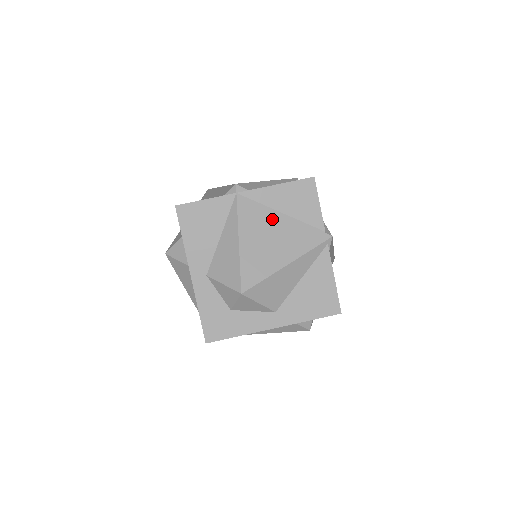
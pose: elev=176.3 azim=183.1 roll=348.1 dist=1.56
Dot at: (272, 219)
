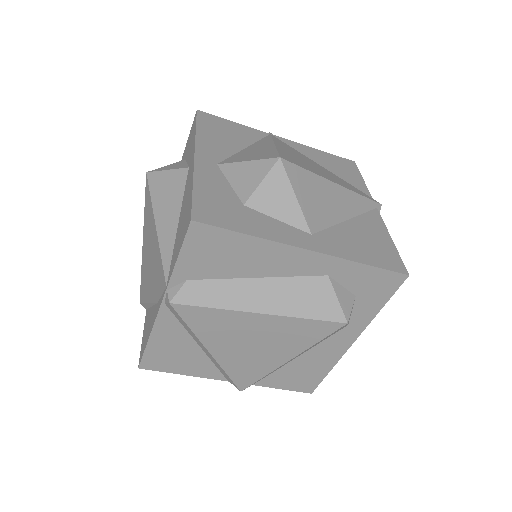
Dot at: (311, 161)
